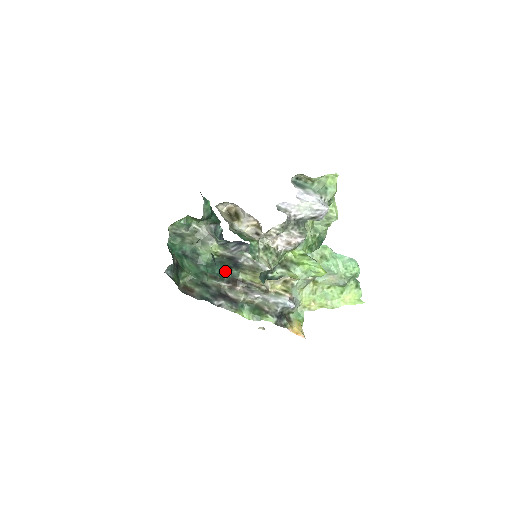
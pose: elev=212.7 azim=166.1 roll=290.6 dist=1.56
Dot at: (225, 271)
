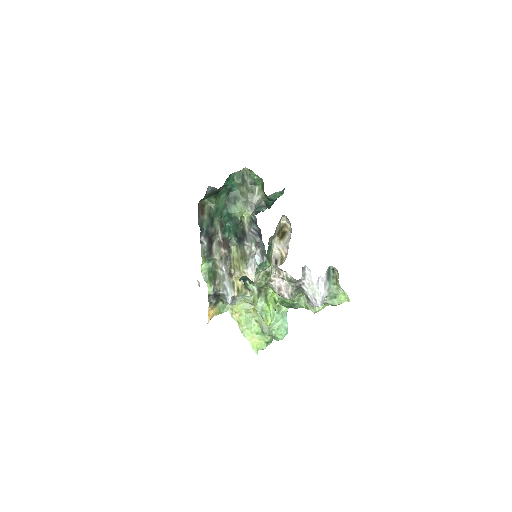
Dot at: (231, 232)
